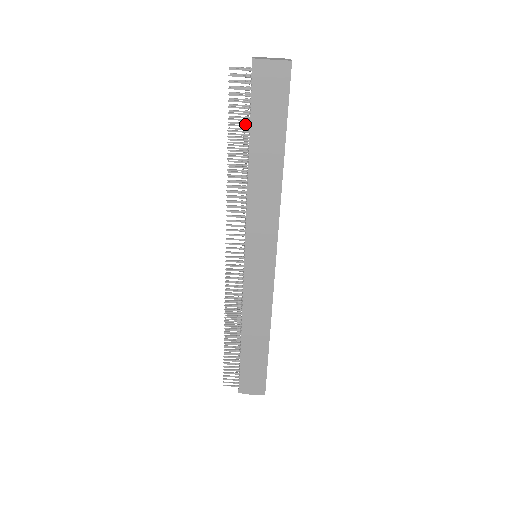
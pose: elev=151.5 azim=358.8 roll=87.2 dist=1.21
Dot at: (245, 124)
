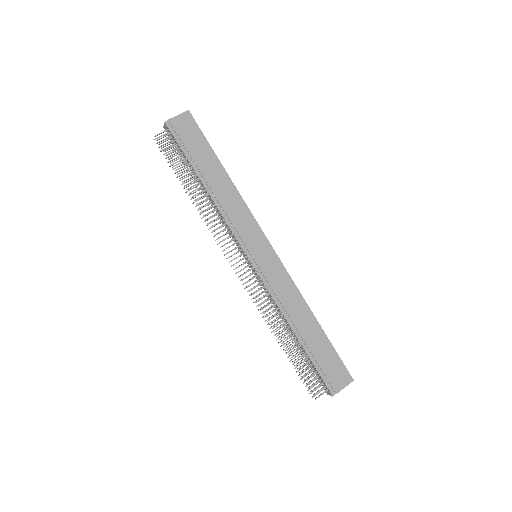
Dot at: (185, 168)
